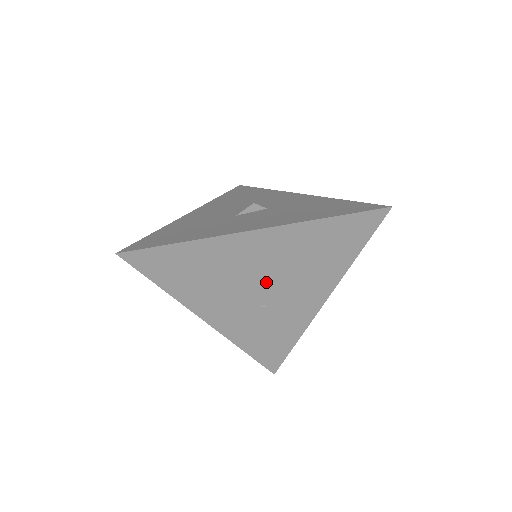
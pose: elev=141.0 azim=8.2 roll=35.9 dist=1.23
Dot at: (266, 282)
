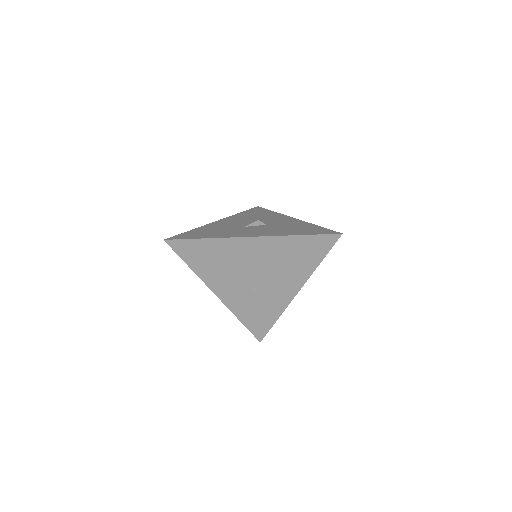
Dot at: (257, 273)
